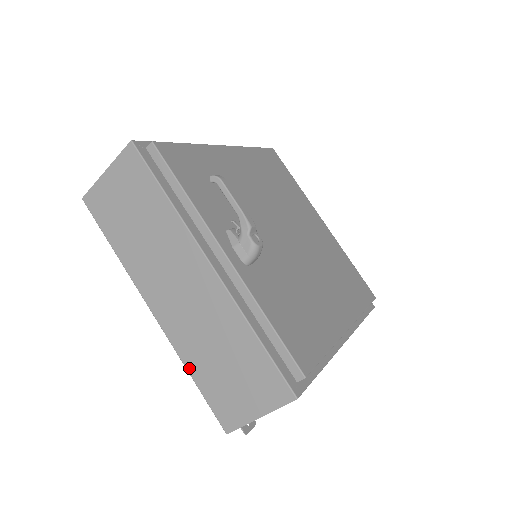
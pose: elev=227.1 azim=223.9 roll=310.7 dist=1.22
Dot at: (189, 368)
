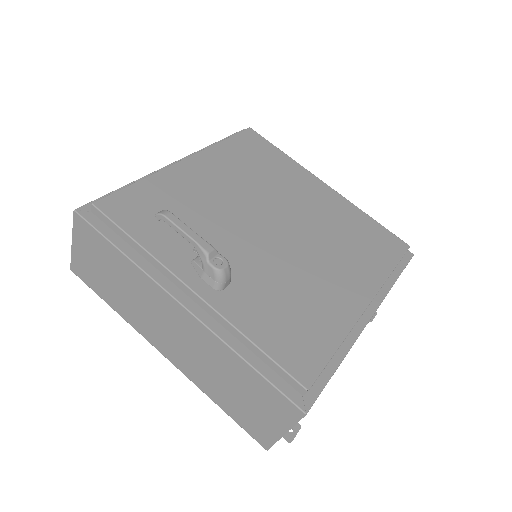
Dot at: (212, 398)
